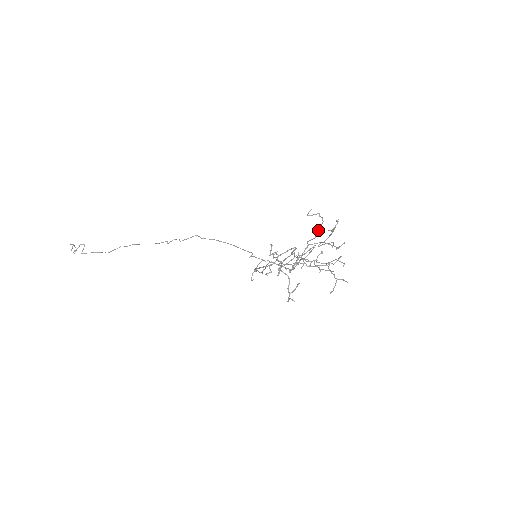
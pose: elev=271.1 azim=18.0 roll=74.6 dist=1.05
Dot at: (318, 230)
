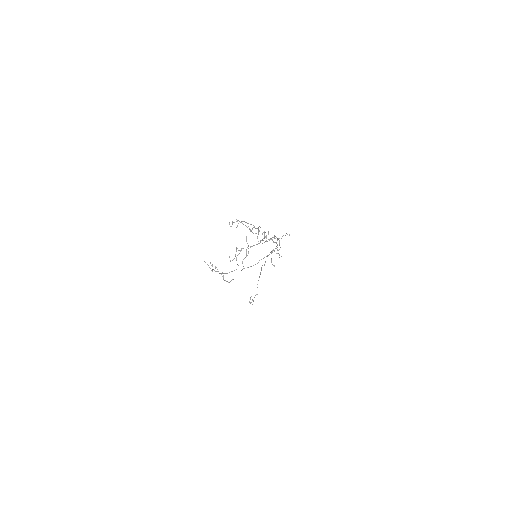
Dot at: (246, 226)
